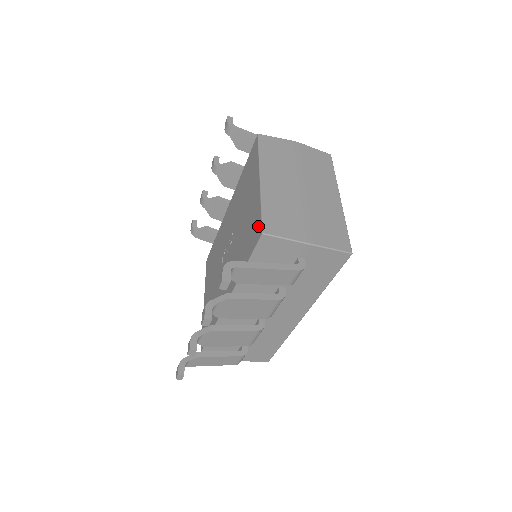
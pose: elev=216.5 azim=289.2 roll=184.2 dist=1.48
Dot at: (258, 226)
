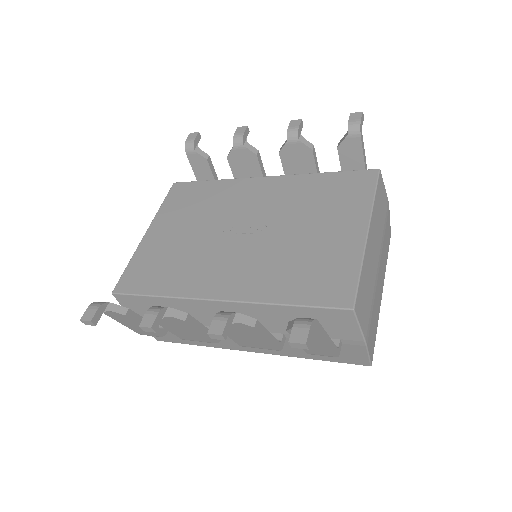
Dot at: (346, 289)
